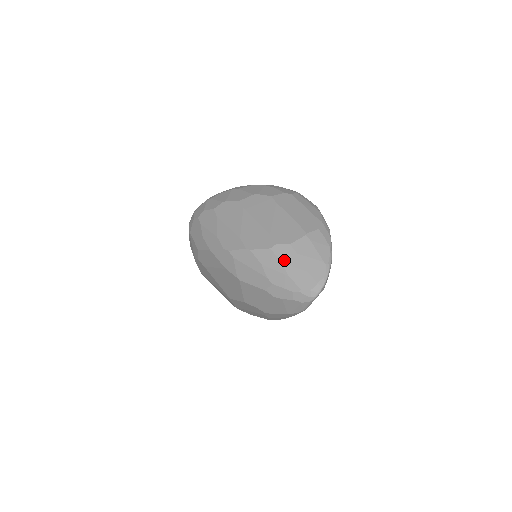
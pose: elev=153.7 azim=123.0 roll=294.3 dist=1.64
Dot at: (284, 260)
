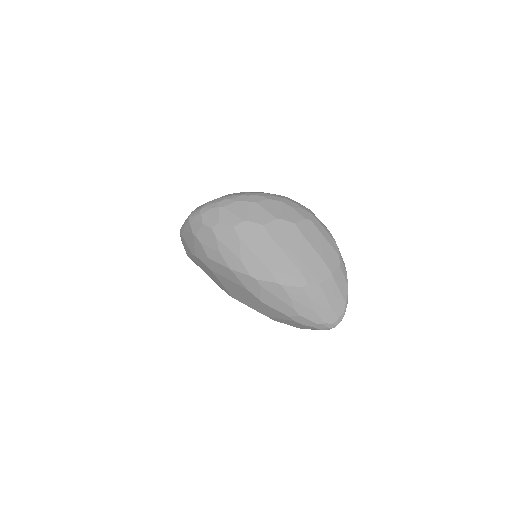
Dot at: (313, 298)
